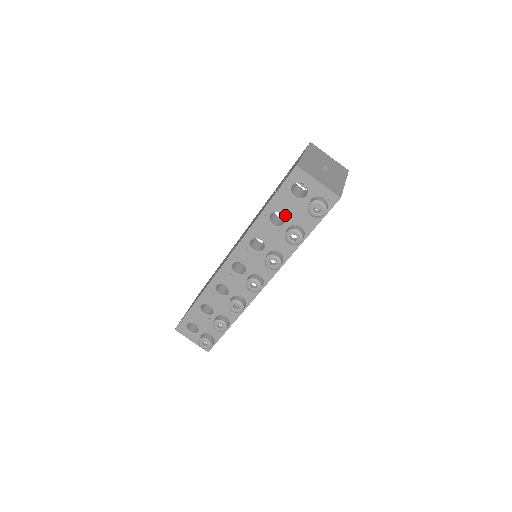
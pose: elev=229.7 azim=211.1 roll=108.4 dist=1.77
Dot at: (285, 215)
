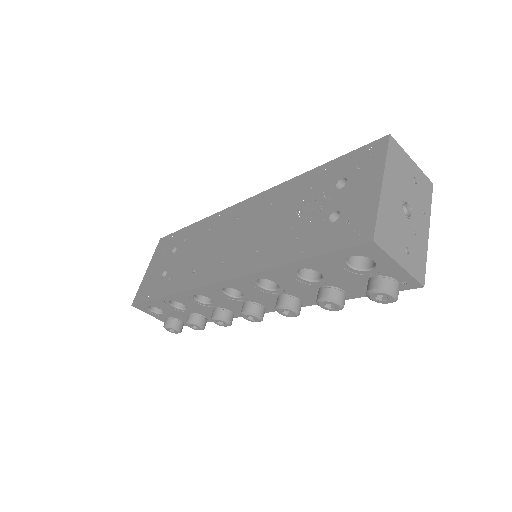
Dot at: (325, 275)
